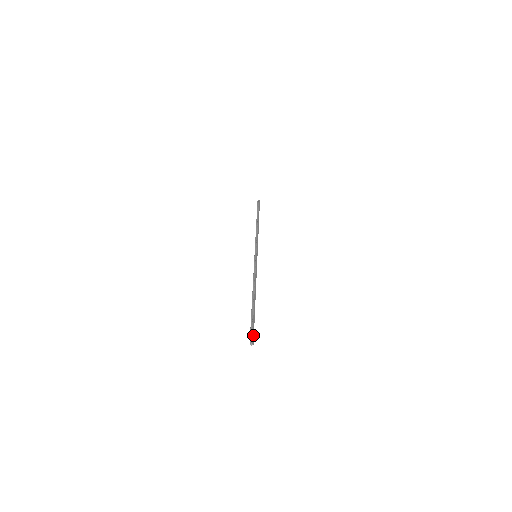
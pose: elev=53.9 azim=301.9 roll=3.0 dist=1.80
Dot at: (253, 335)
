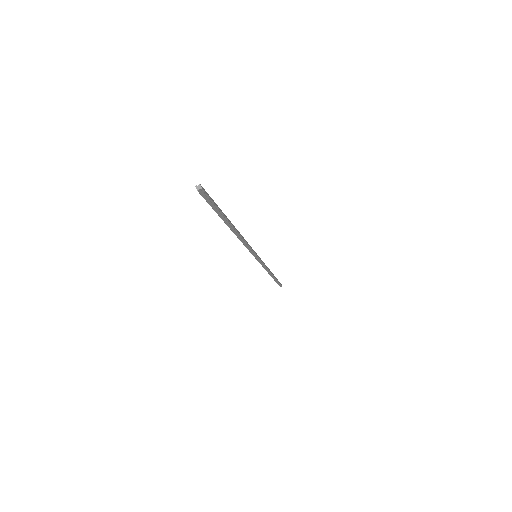
Dot at: (208, 195)
